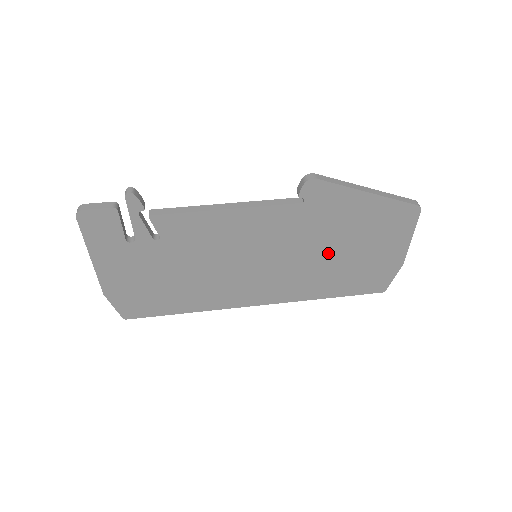
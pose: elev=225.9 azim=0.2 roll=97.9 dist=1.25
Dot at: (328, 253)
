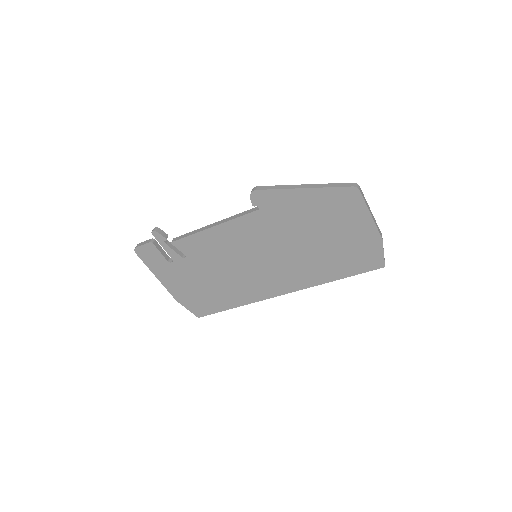
Dot at: (307, 243)
